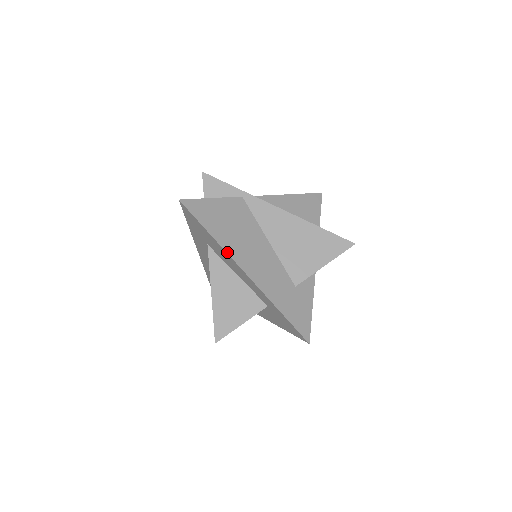
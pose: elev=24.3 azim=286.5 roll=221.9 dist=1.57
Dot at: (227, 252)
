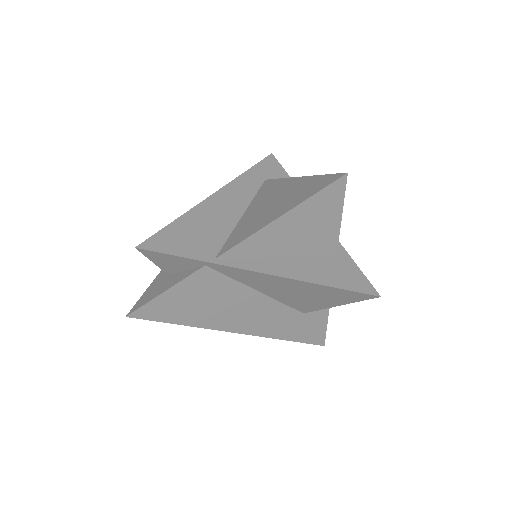
Dot at: (209, 328)
